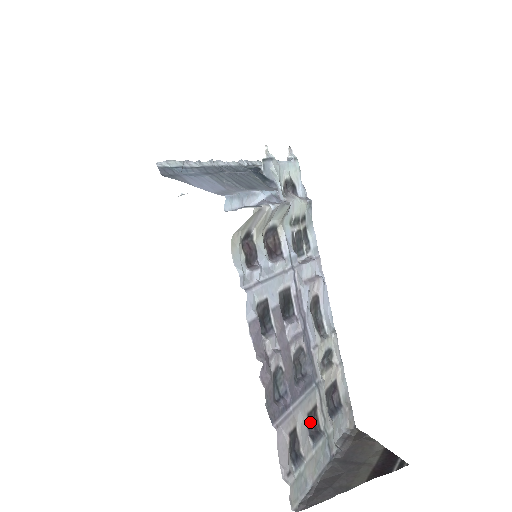
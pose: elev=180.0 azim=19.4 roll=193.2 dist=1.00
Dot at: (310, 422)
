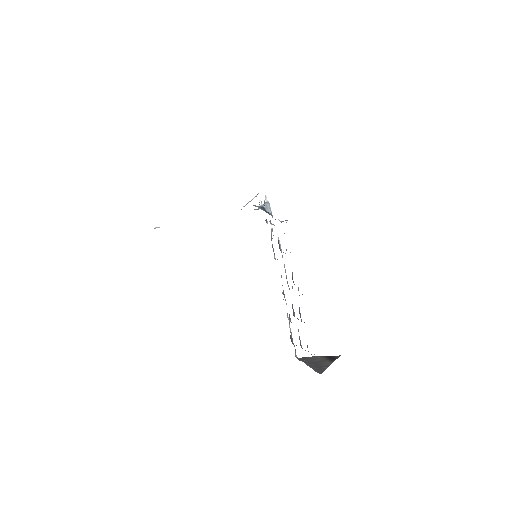
Dot at: occluded
